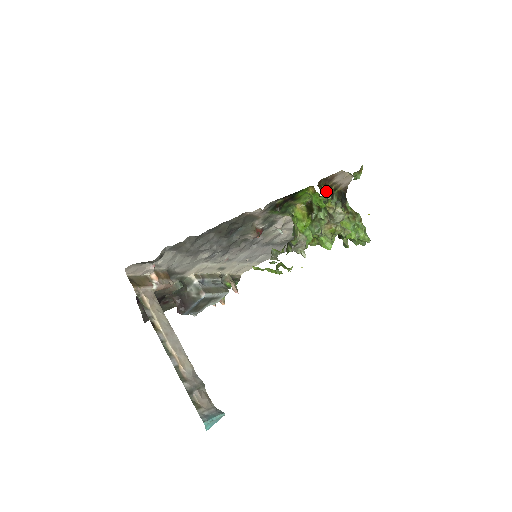
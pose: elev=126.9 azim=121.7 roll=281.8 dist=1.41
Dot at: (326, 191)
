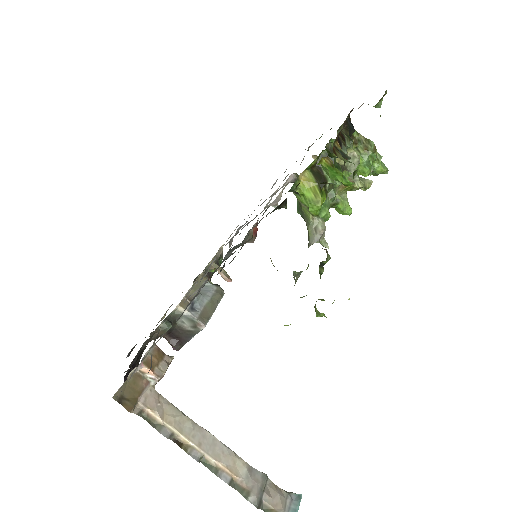
Dot at: (340, 147)
